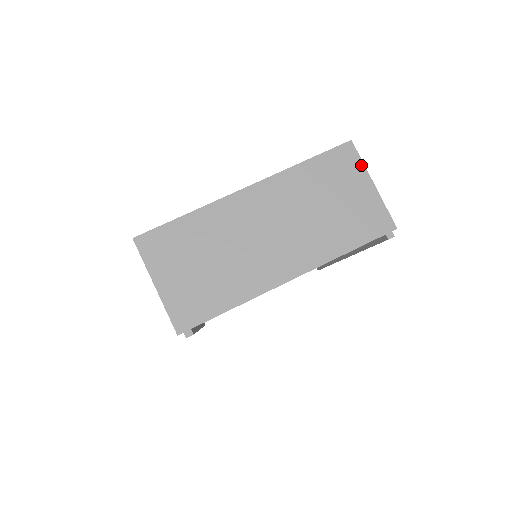
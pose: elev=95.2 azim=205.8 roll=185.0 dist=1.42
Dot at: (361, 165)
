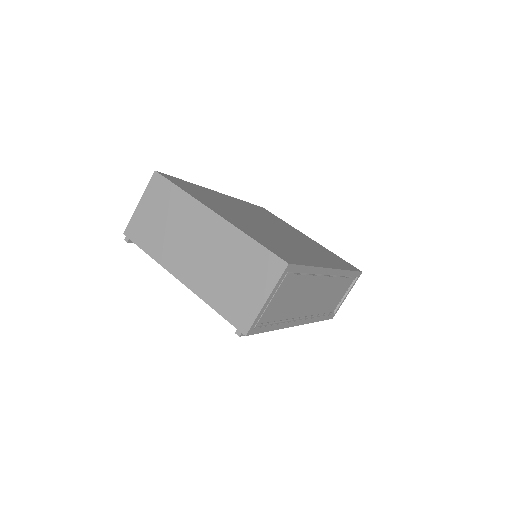
Dot at: (274, 282)
